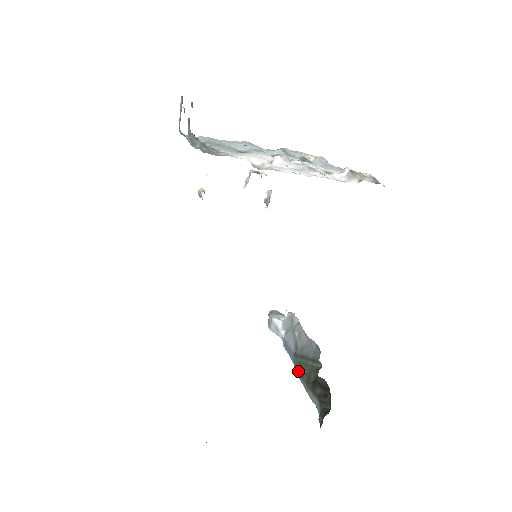
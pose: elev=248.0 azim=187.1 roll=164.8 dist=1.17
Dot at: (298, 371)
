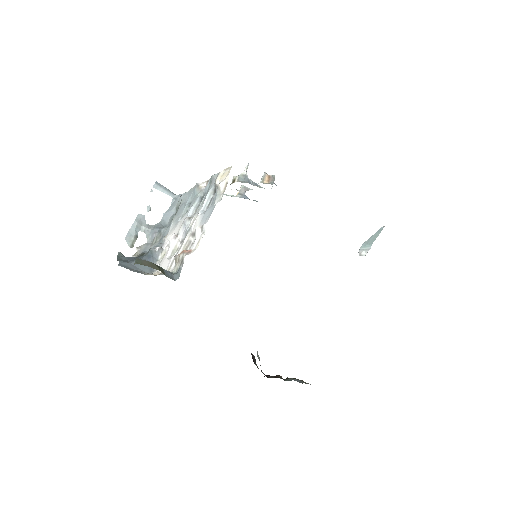
Dot at: occluded
